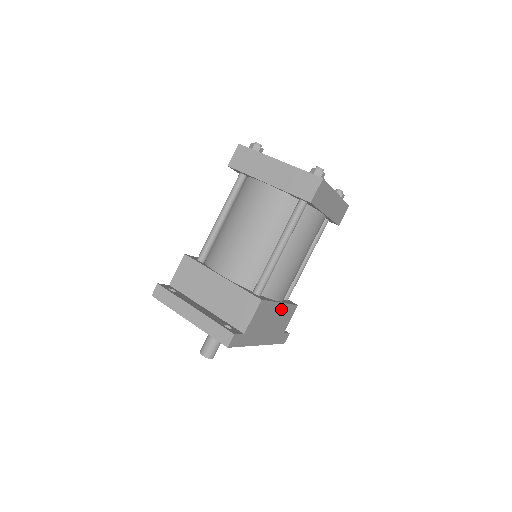
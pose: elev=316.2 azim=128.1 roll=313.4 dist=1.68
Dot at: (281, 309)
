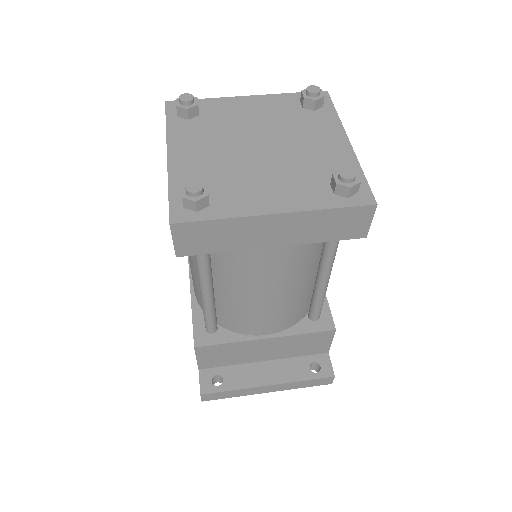
Dot at: occluded
